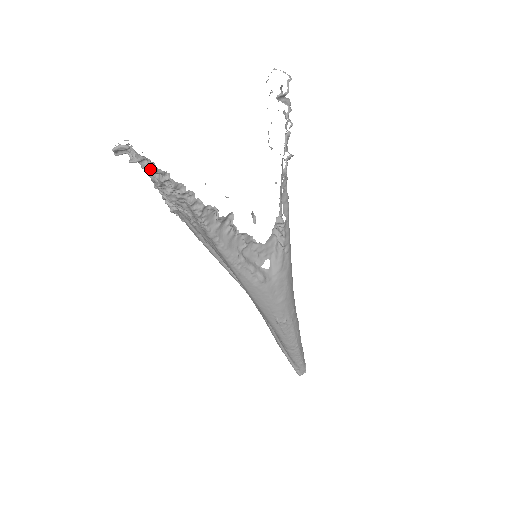
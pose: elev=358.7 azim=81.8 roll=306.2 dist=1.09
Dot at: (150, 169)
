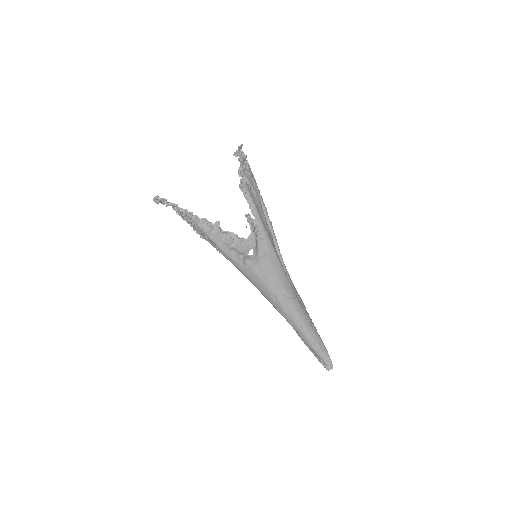
Dot at: (166, 203)
